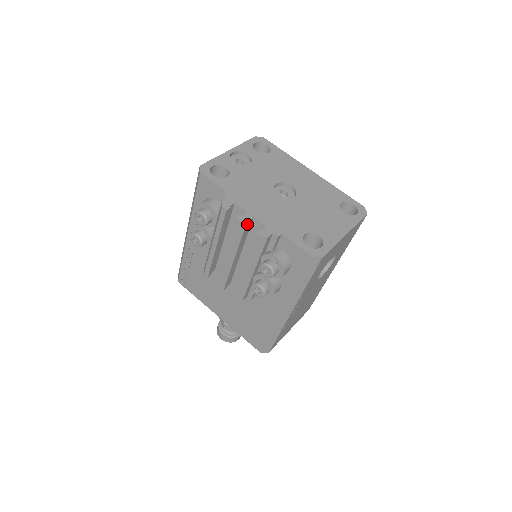
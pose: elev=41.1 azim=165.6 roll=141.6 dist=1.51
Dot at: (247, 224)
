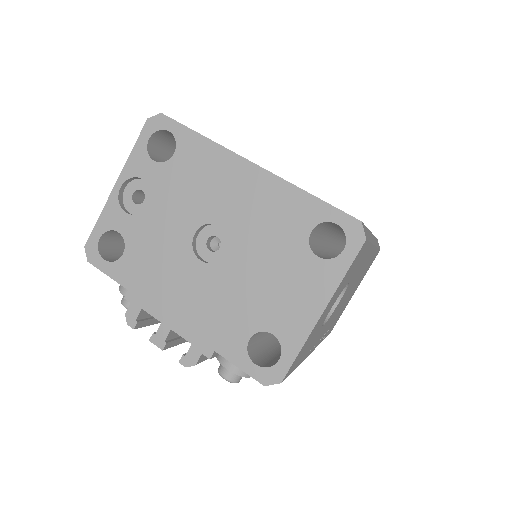
Dot at: (165, 346)
